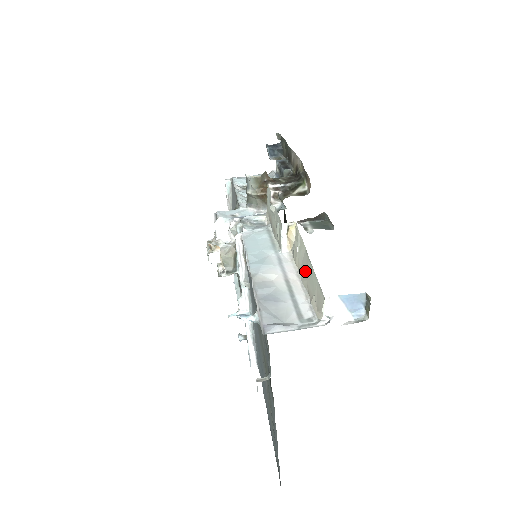
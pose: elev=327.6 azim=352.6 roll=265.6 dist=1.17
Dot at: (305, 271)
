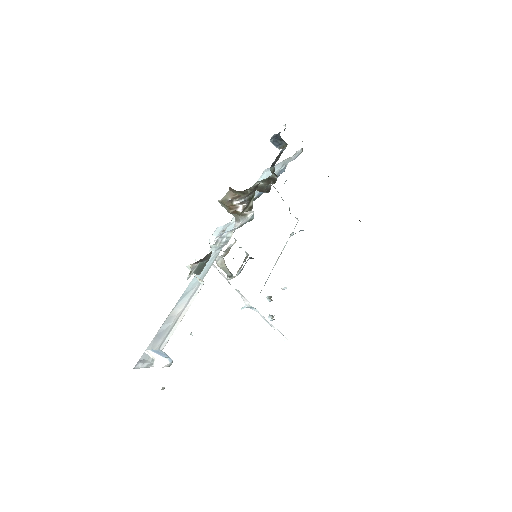
Dot at: occluded
